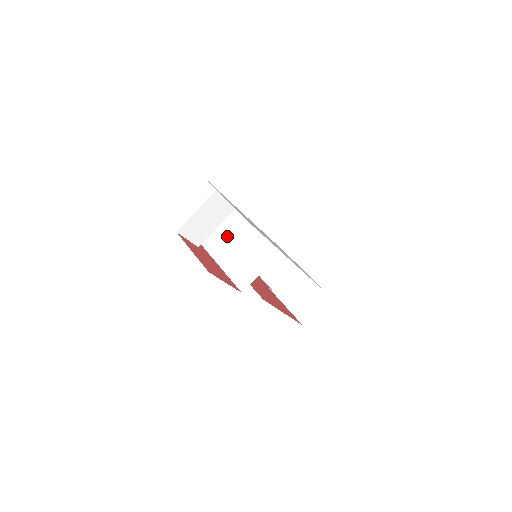
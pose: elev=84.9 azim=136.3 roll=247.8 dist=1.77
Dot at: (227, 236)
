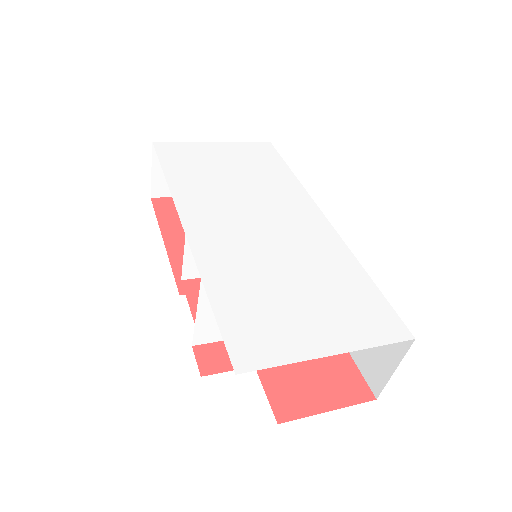
Dot at: occluded
